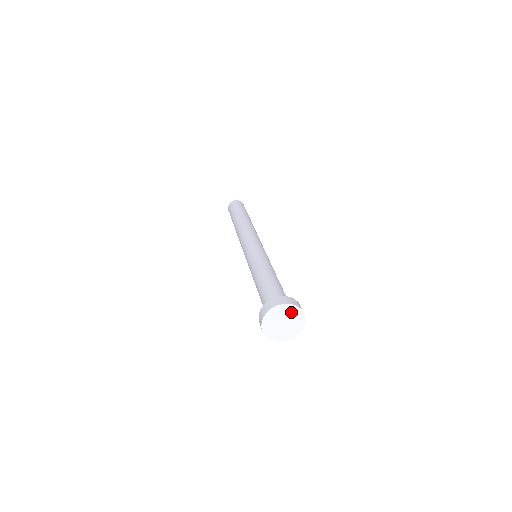
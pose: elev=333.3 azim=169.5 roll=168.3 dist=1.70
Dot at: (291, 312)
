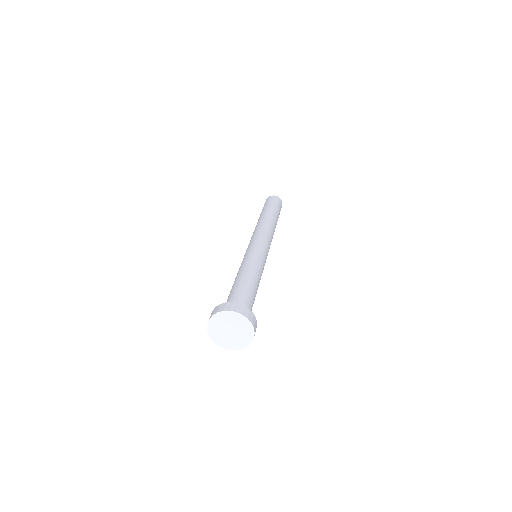
Dot at: (241, 324)
